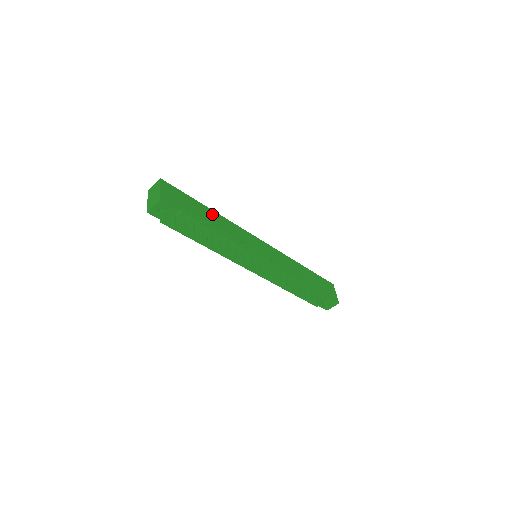
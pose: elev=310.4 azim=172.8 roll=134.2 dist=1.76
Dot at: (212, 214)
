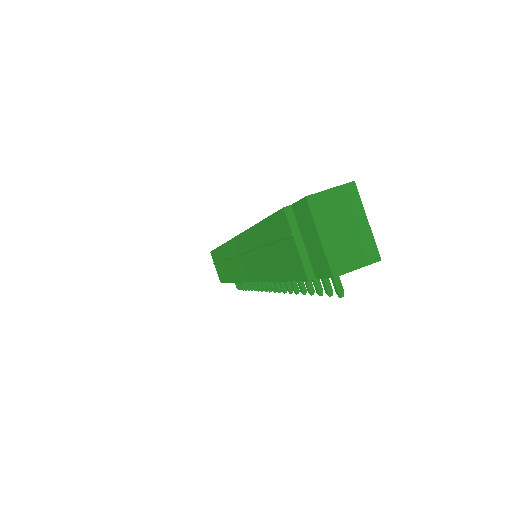
Dot at: occluded
